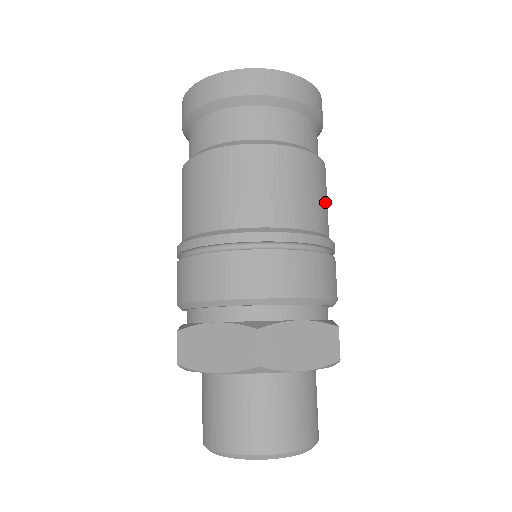
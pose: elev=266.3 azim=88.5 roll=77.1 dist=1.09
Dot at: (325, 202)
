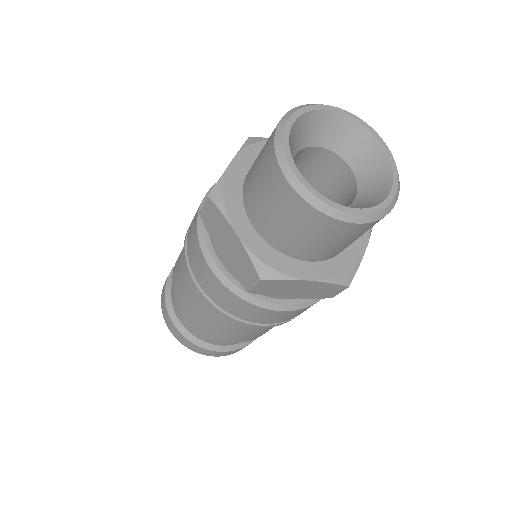
Dot at: occluded
